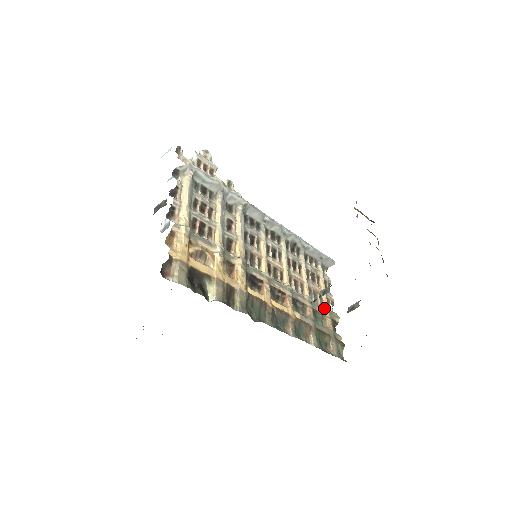
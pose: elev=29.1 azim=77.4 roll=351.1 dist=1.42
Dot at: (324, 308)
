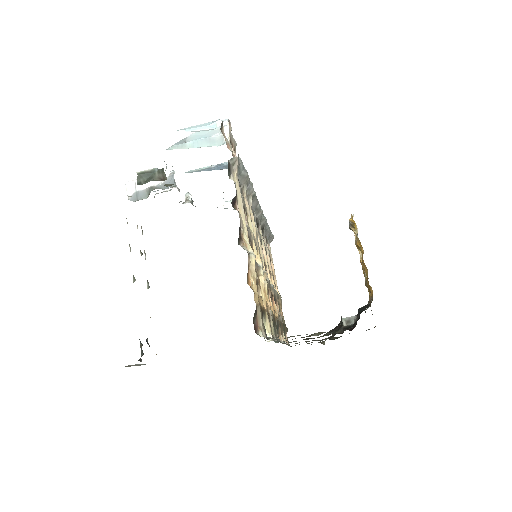
Dot at: (279, 296)
